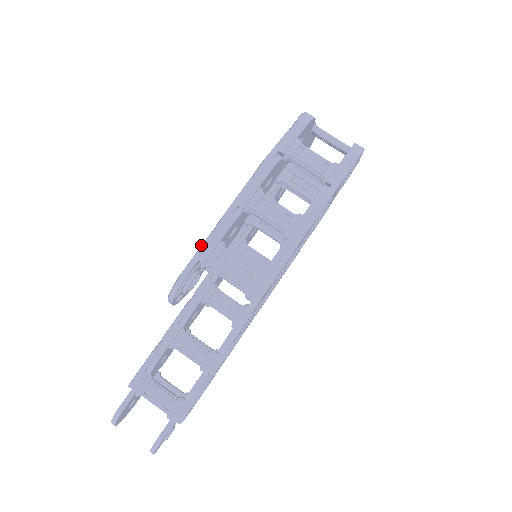
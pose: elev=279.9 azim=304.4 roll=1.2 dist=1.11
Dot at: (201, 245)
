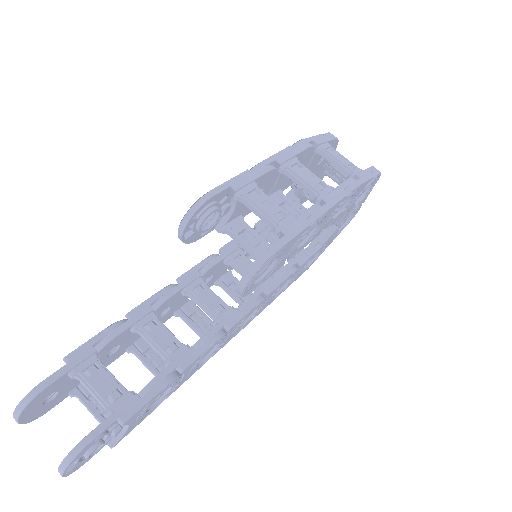
Dot at: (235, 176)
